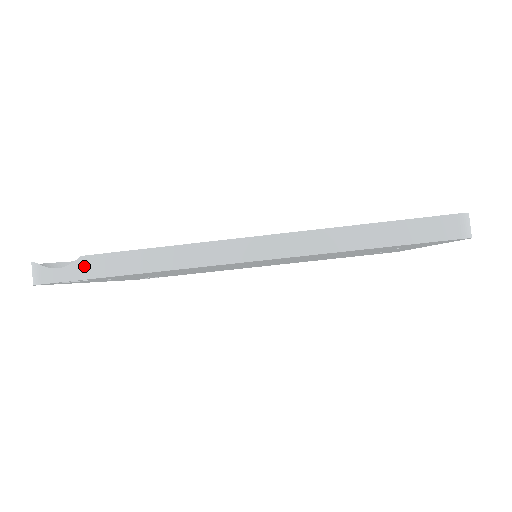
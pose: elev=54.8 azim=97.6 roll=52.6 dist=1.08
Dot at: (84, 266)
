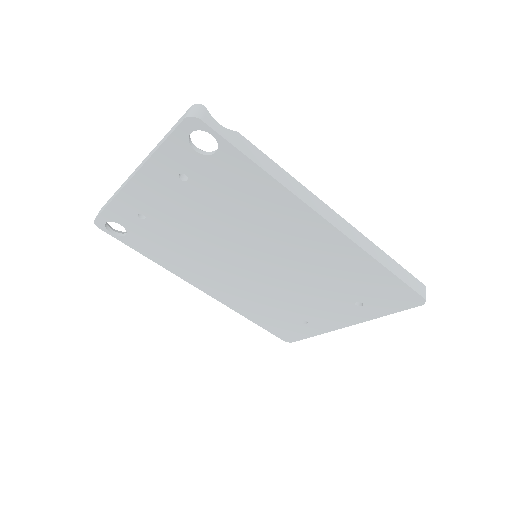
Dot at: (237, 138)
